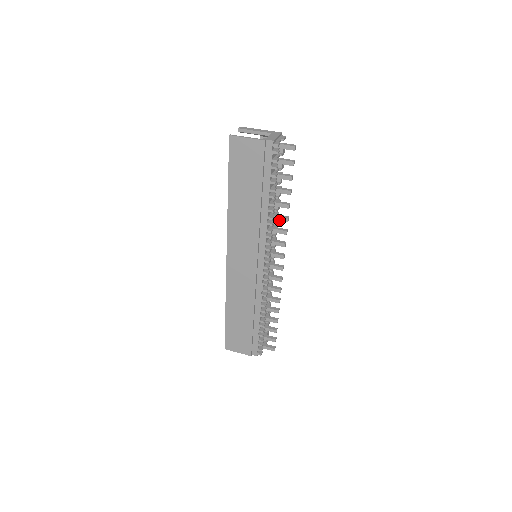
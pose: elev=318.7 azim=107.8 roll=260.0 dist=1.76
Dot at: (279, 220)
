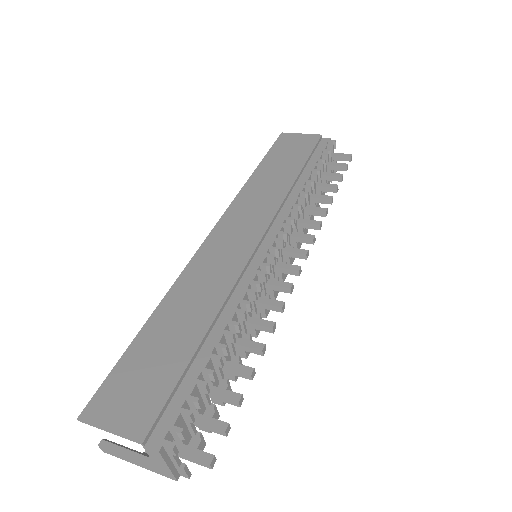
Dot at: (313, 210)
